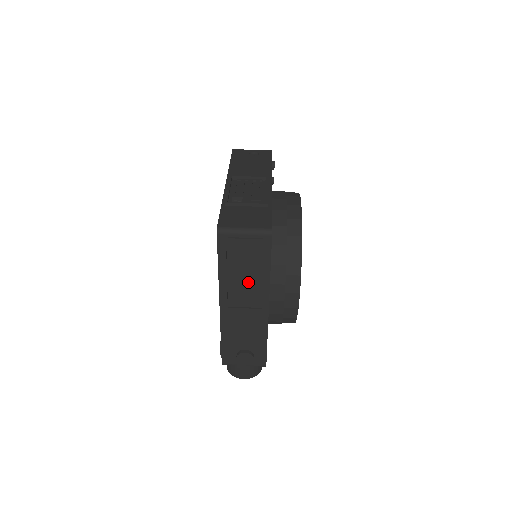
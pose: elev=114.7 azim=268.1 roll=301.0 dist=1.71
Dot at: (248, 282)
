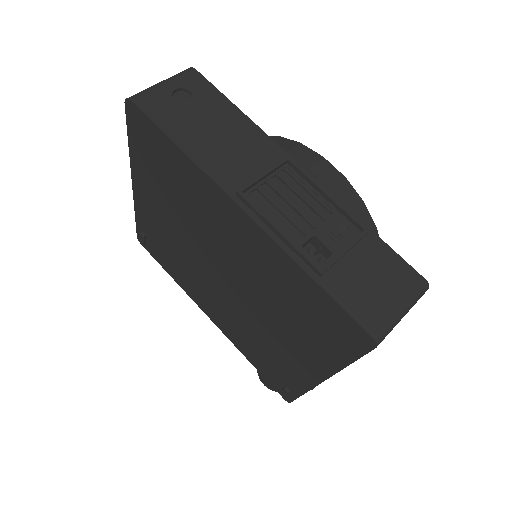
Dot at: occluded
